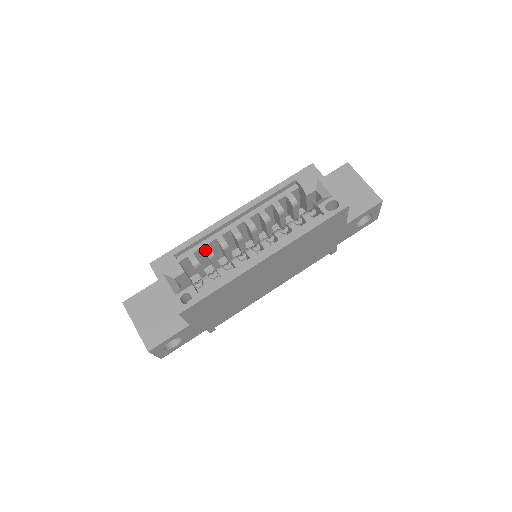
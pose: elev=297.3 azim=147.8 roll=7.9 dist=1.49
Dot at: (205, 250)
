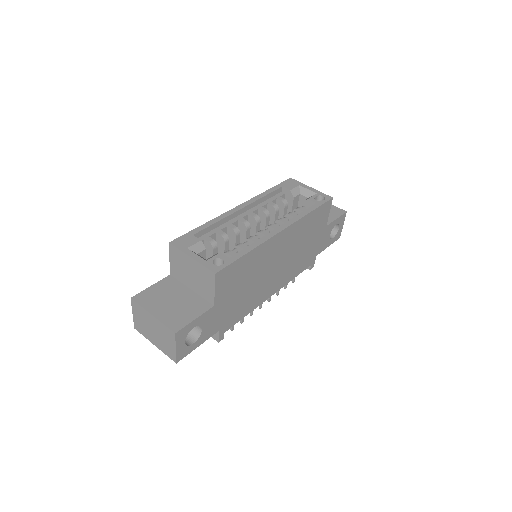
Dot at: (220, 234)
